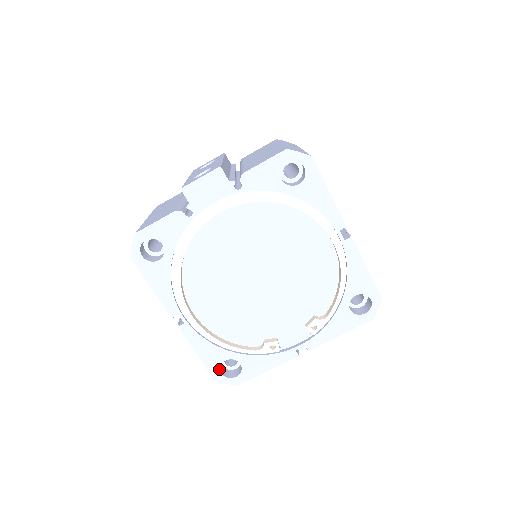
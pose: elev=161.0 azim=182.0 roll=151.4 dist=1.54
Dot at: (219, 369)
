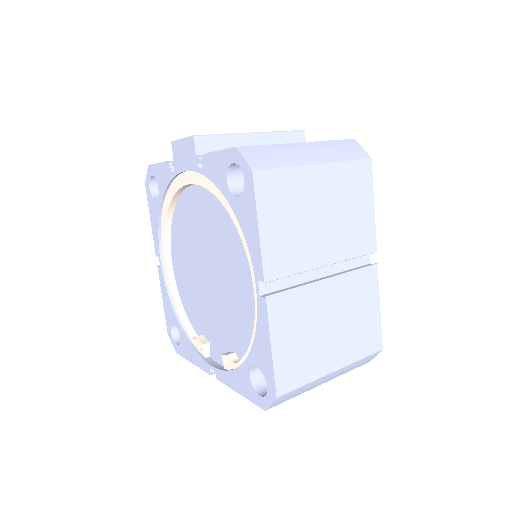
Dot at: (171, 327)
